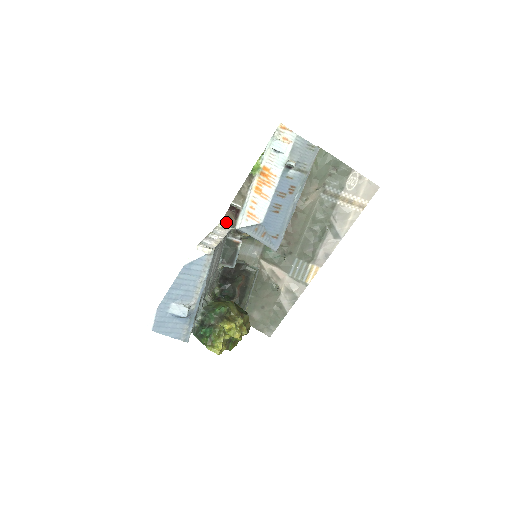
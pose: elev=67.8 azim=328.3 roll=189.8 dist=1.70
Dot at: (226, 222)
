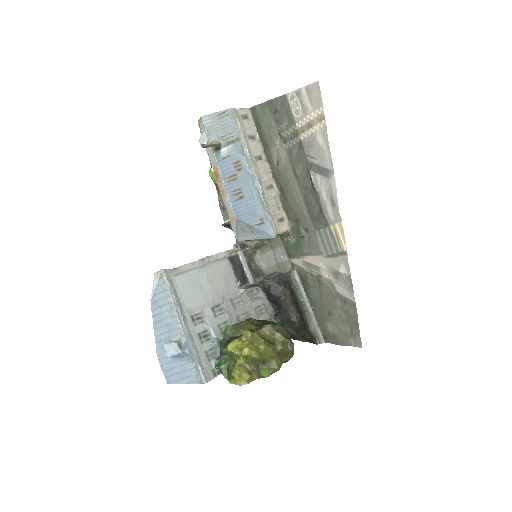
Dot at: occluded
